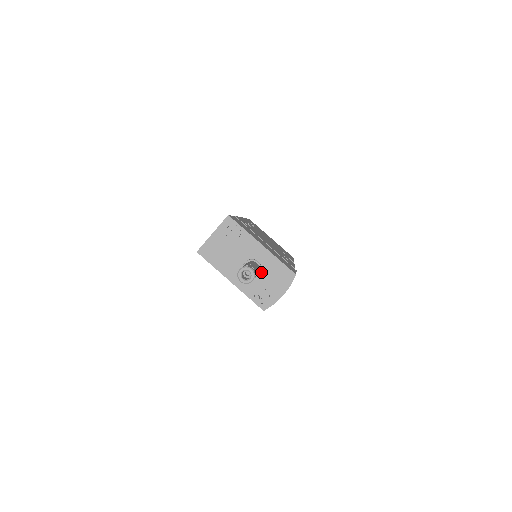
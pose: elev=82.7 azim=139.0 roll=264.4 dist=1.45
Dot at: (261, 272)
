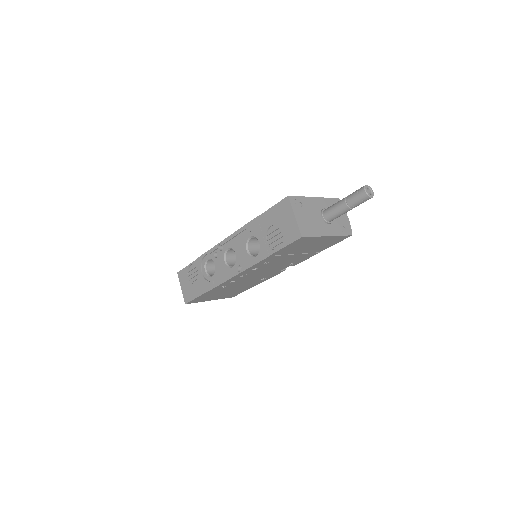
Dot at: occluded
